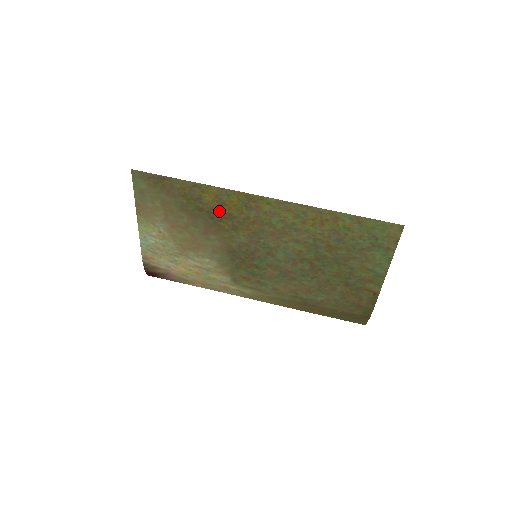
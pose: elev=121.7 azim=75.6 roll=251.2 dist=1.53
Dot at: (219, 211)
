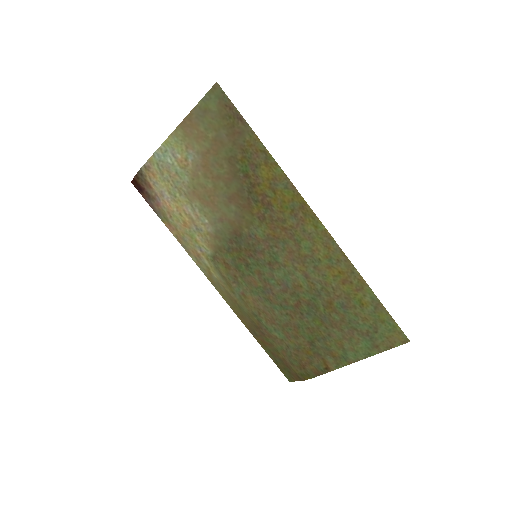
Dot at: (263, 192)
